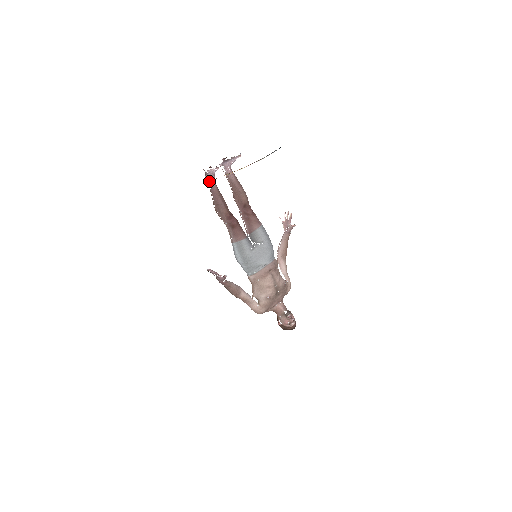
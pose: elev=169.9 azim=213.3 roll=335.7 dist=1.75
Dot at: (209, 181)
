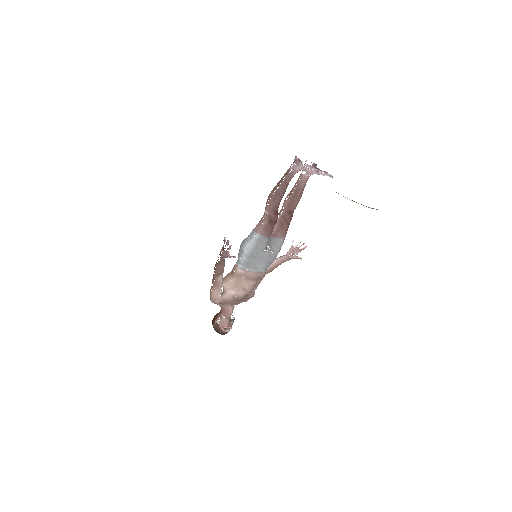
Dot at: occluded
